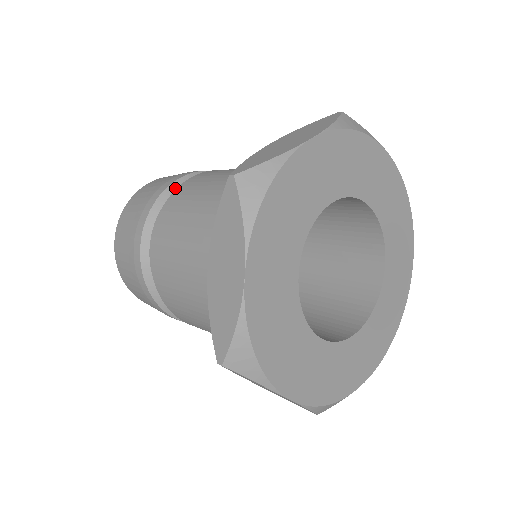
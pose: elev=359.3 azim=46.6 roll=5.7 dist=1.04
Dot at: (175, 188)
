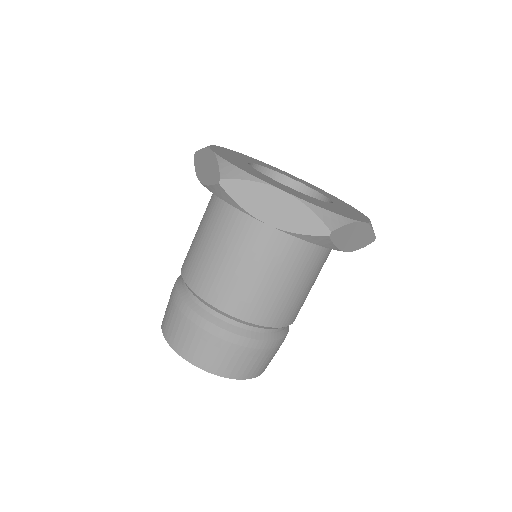
Dot at: occluded
